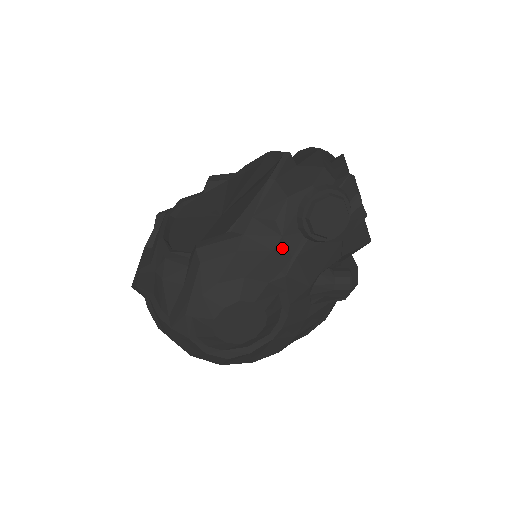
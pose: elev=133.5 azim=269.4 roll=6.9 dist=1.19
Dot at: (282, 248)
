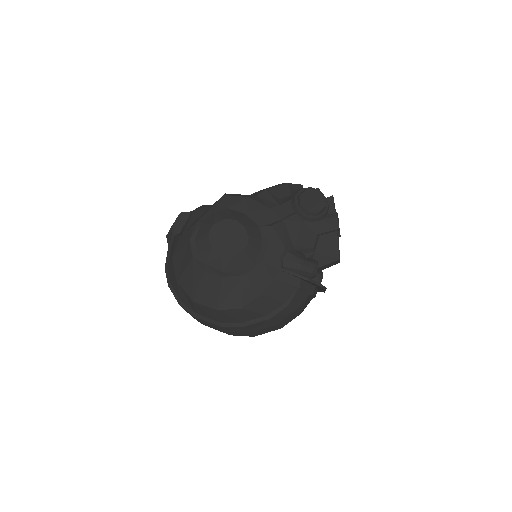
Dot at: (276, 211)
